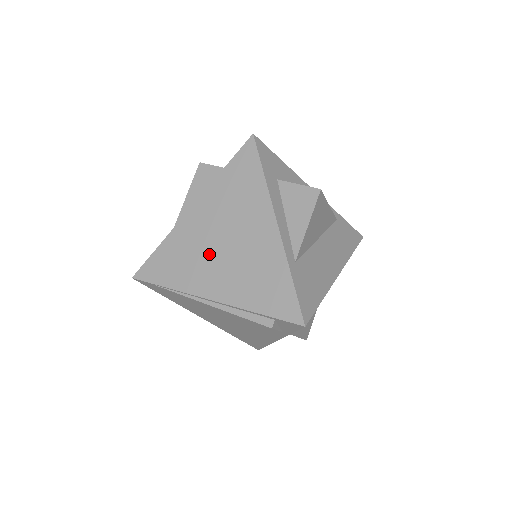
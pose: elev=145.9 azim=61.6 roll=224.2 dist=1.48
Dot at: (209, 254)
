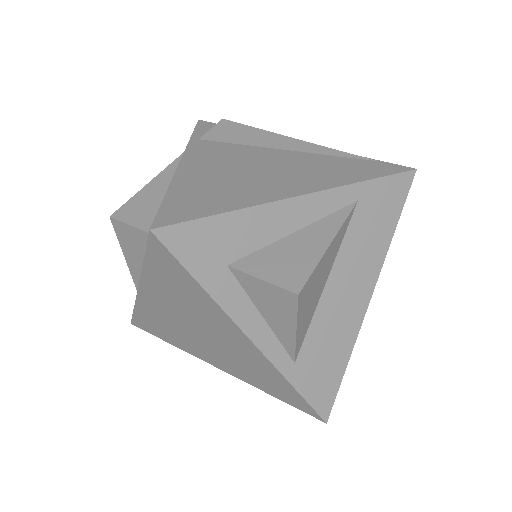
Dot at: (190, 336)
